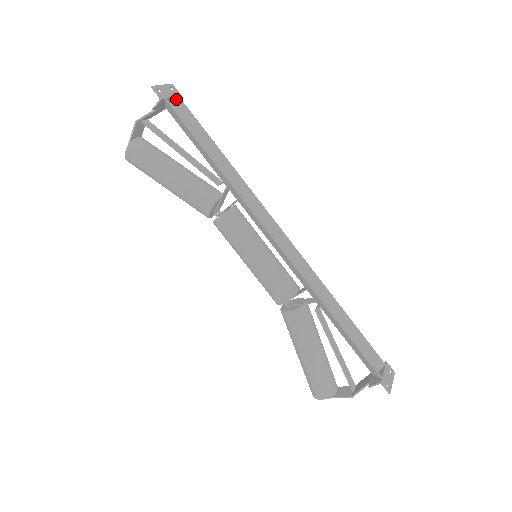
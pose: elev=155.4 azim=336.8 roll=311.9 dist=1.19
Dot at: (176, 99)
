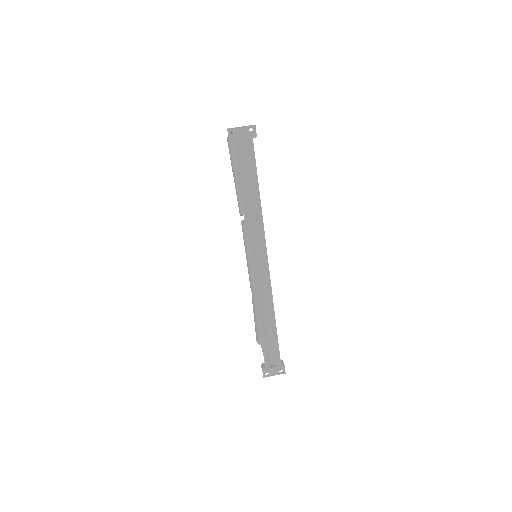
Dot at: (249, 139)
